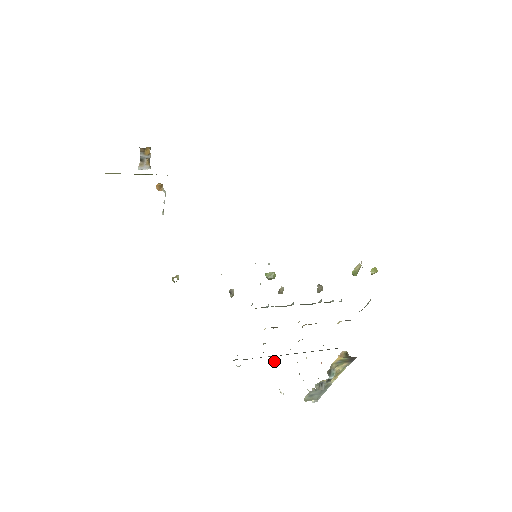
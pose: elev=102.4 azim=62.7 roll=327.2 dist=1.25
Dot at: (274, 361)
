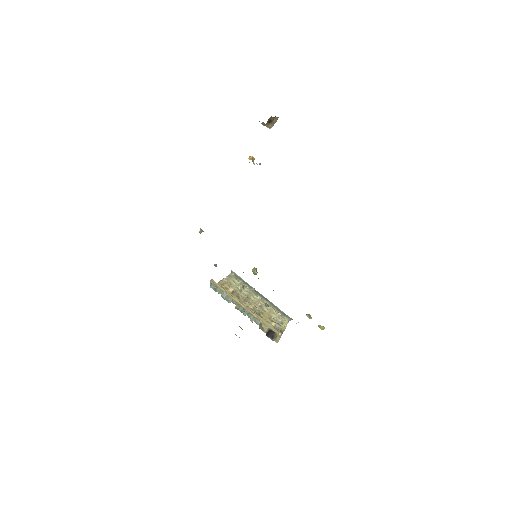
Dot at: (254, 290)
